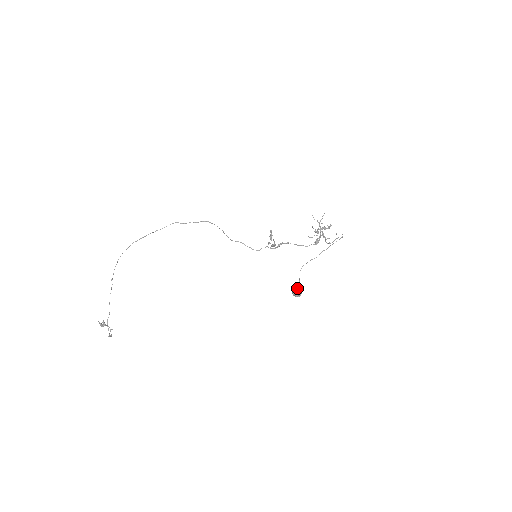
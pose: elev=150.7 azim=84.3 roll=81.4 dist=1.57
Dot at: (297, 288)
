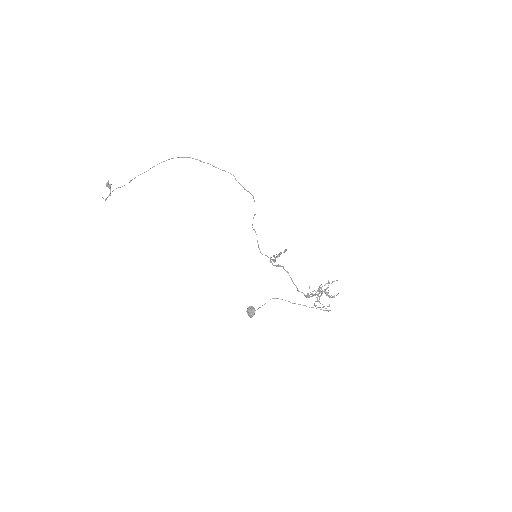
Dot at: occluded
